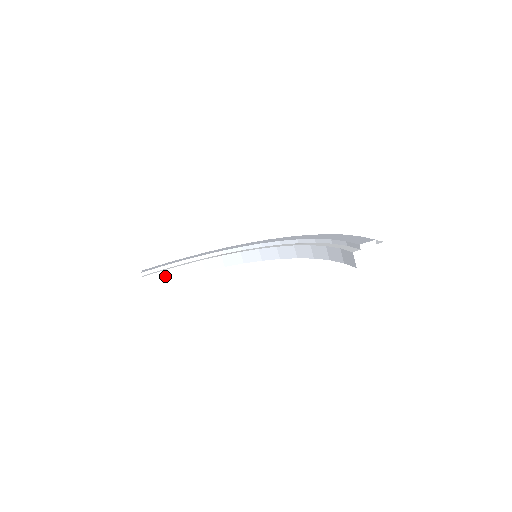
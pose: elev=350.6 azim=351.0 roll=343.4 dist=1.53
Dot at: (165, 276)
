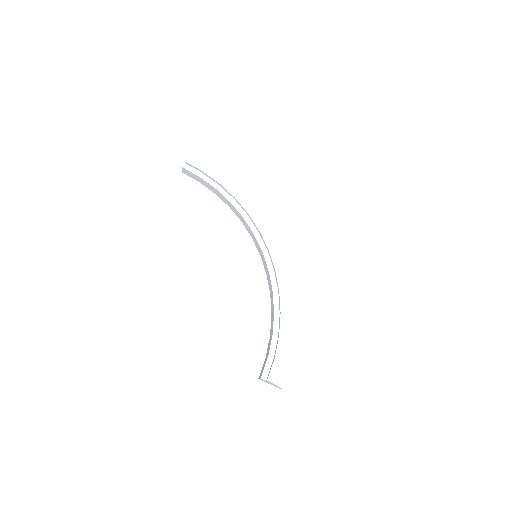
Dot at: (200, 180)
